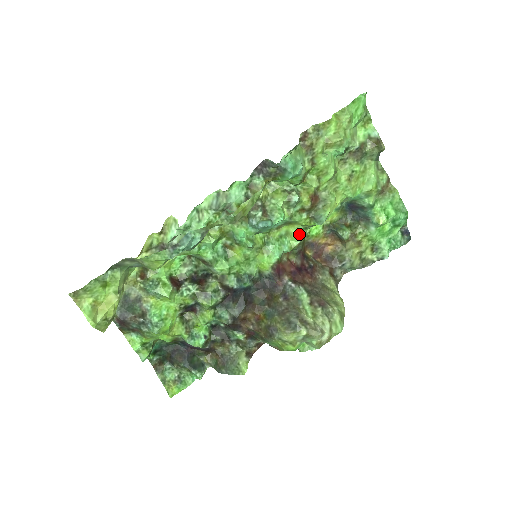
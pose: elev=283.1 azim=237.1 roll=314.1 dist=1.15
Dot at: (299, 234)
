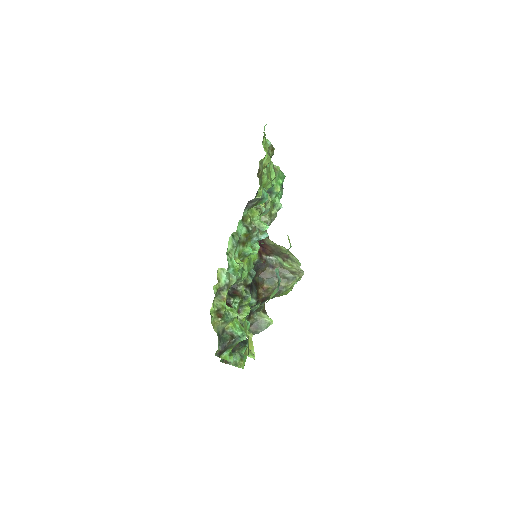
Dot at: occluded
